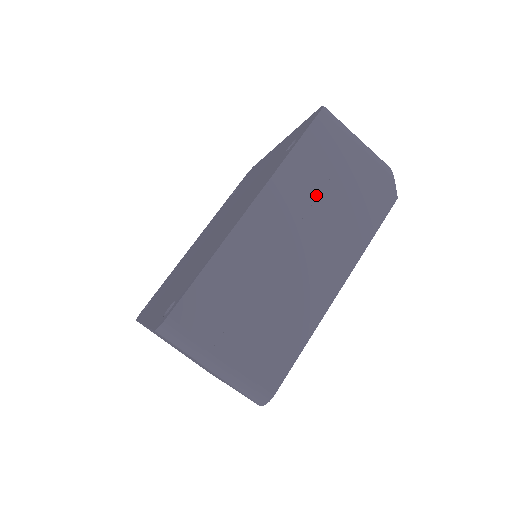
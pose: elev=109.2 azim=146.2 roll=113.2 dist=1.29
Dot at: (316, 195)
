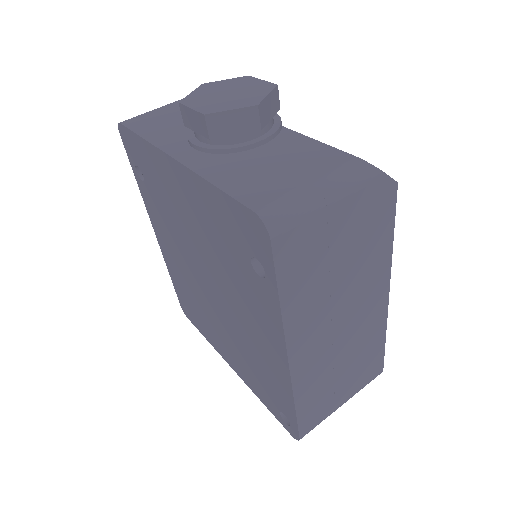
Dot at: (328, 287)
